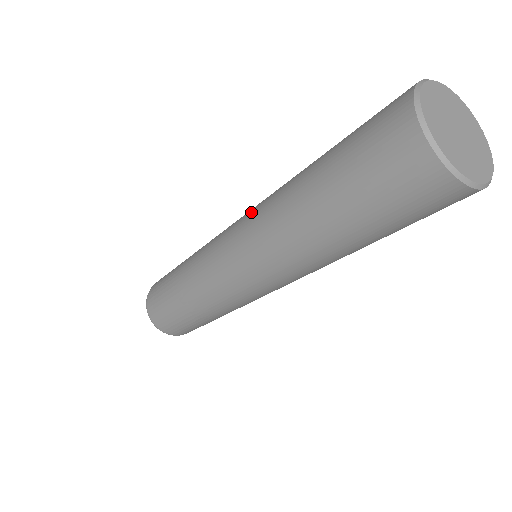
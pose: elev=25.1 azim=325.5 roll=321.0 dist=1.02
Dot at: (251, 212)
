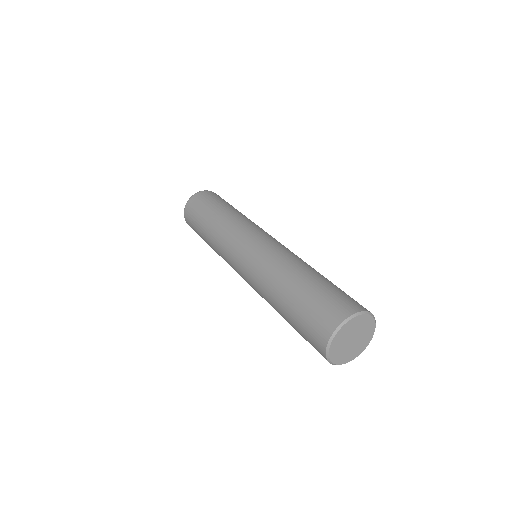
Dot at: (254, 261)
